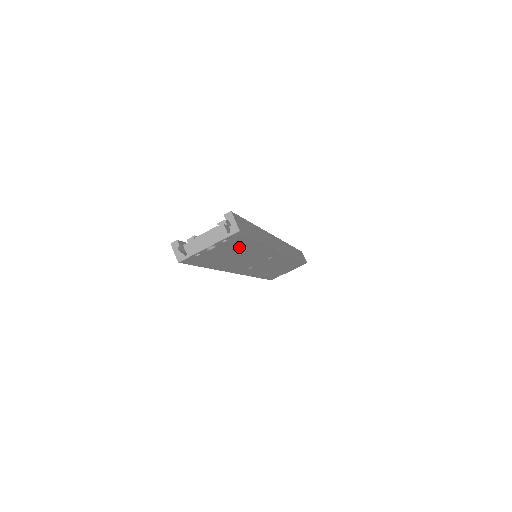
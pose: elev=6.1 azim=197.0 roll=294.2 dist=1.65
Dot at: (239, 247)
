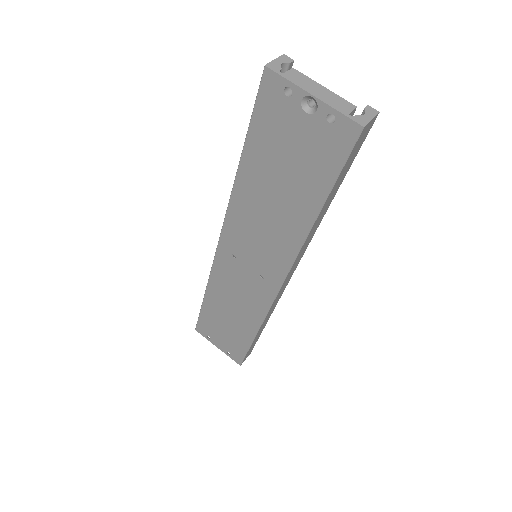
Dot at: (304, 176)
